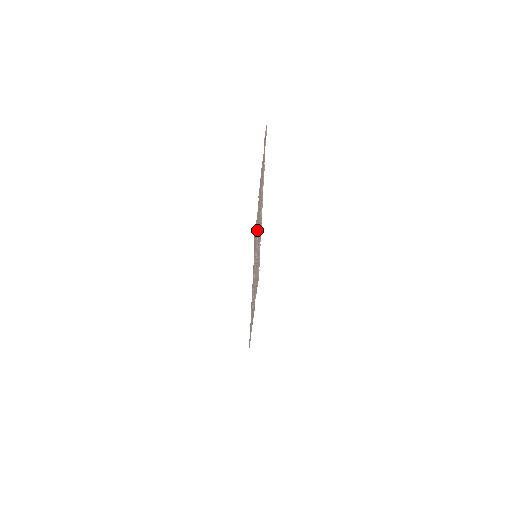
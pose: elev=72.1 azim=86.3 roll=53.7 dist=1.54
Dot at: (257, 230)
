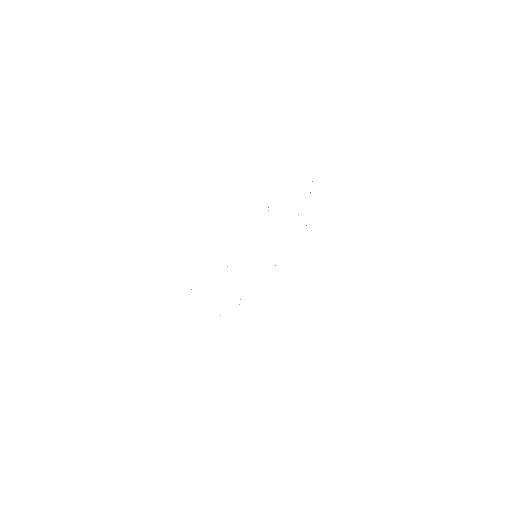
Dot at: occluded
